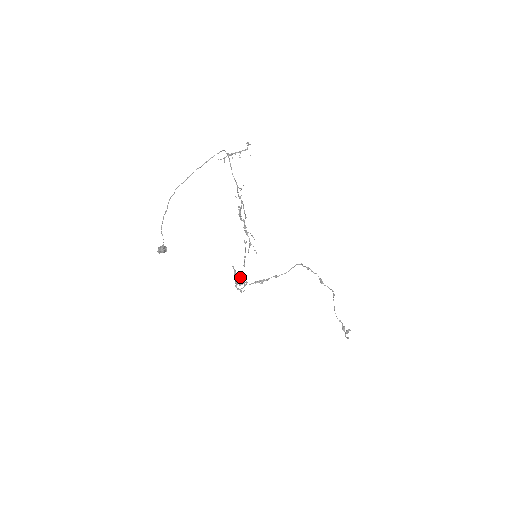
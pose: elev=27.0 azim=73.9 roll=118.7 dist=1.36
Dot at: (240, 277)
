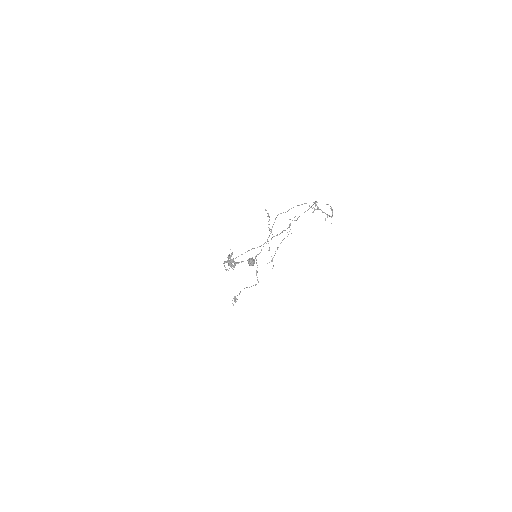
Dot at: occluded
